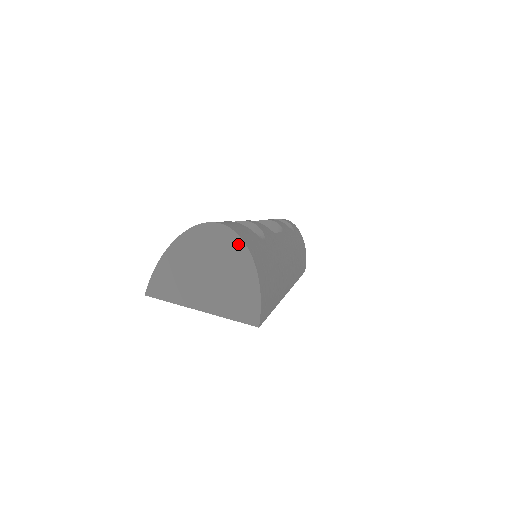
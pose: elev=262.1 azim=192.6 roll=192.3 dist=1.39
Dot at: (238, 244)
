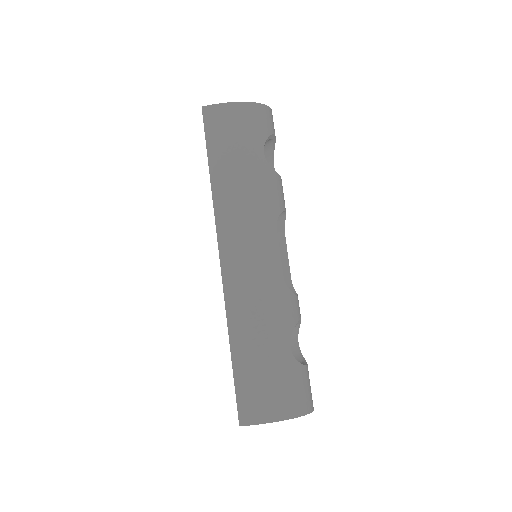
Dot at: occluded
